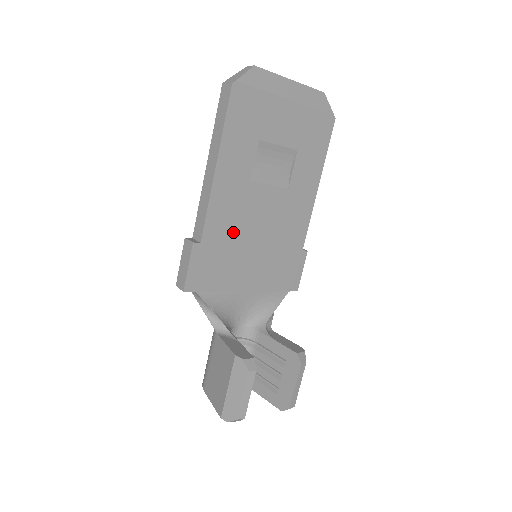
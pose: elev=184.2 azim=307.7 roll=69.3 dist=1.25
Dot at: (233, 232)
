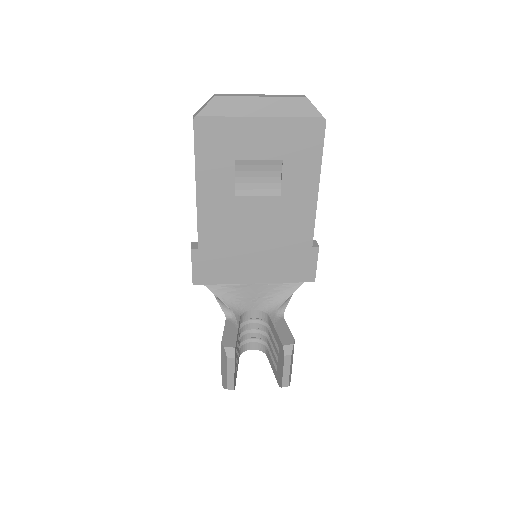
Dot at: (228, 238)
